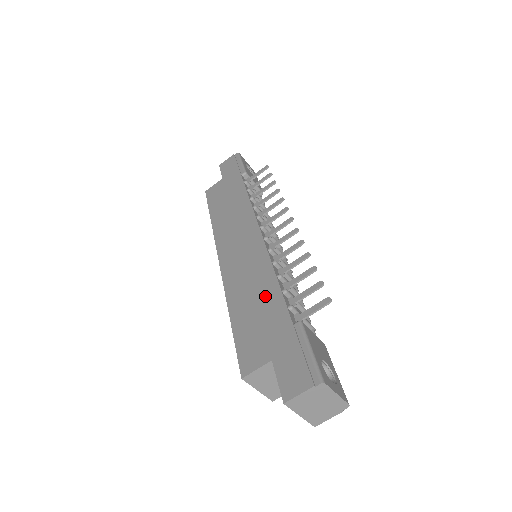
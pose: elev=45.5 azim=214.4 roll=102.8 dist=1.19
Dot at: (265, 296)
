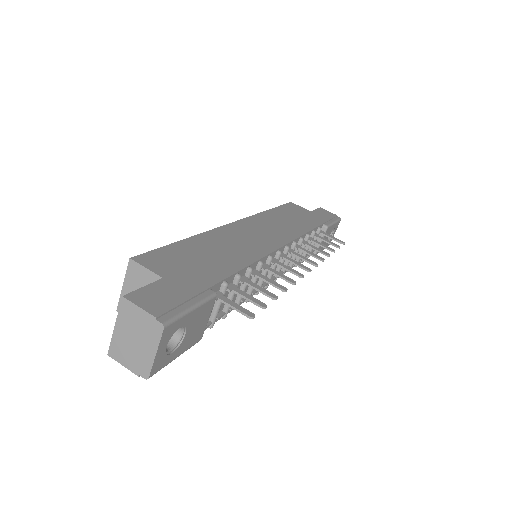
Dot at: (224, 260)
